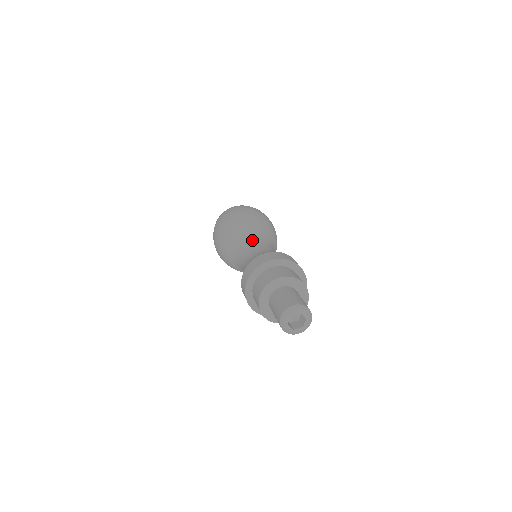
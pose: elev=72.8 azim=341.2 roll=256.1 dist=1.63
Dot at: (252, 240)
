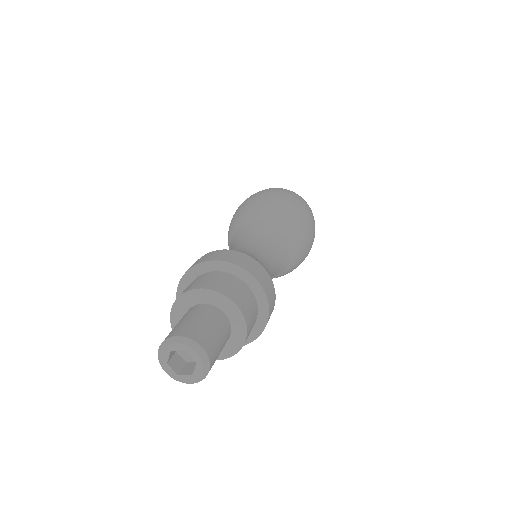
Dot at: (248, 232)
